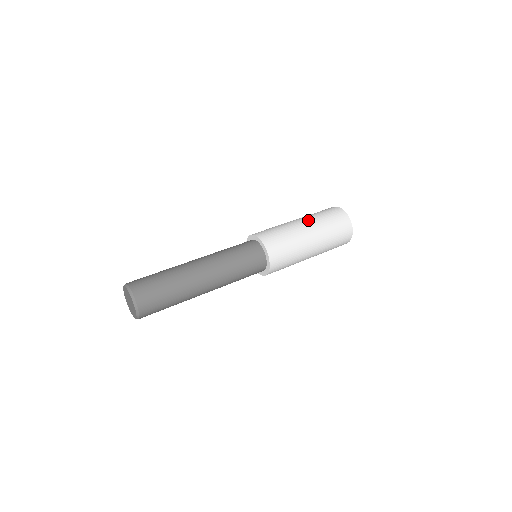
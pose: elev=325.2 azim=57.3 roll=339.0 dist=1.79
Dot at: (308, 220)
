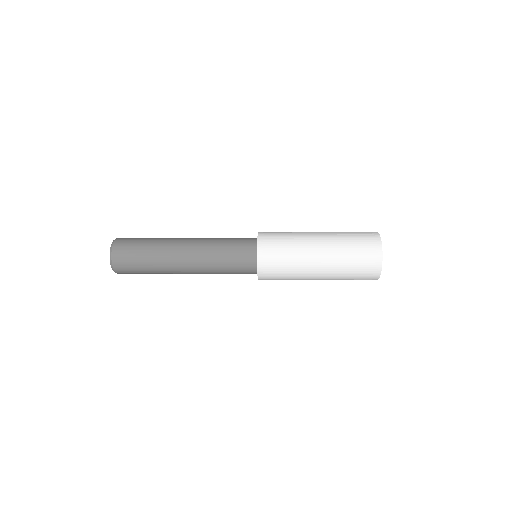
Dot at: (327, 237)
